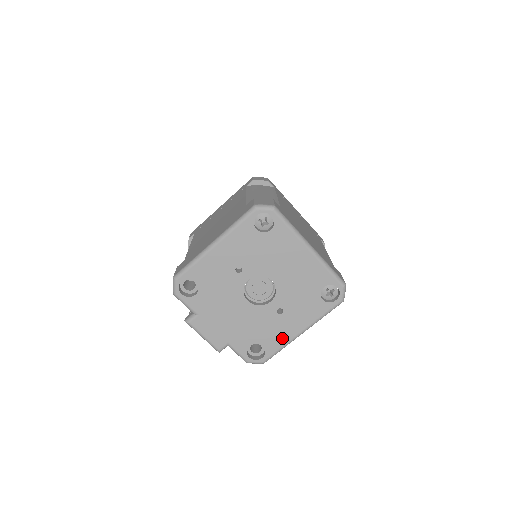
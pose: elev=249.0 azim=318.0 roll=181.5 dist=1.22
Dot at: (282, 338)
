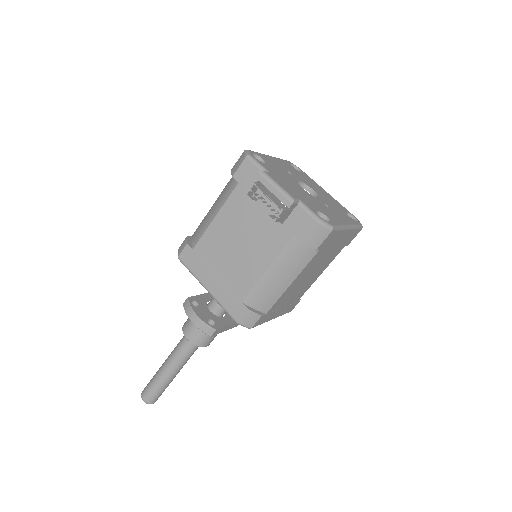
Dot at: (337, 220)
